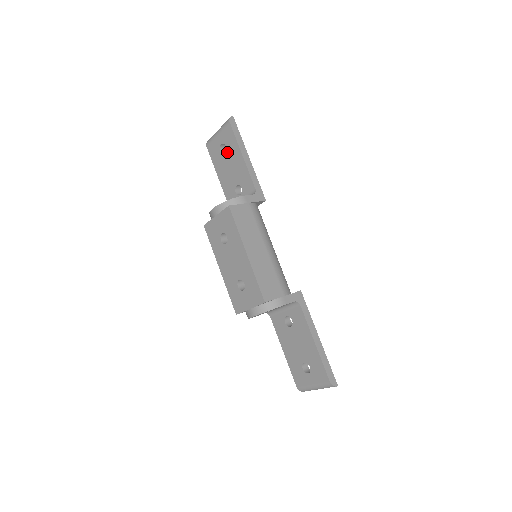
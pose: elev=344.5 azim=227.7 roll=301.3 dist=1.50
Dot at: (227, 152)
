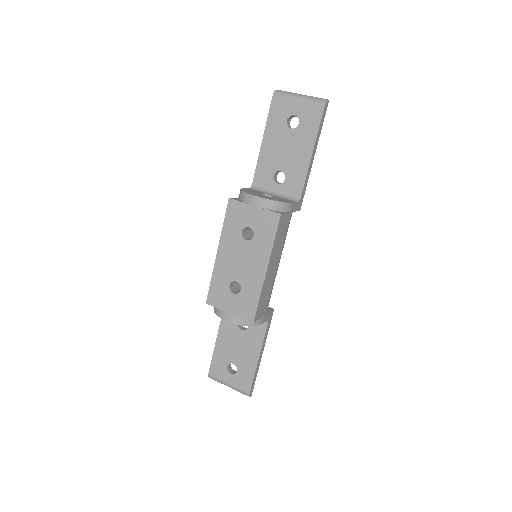
Dot at: (296, 131)
